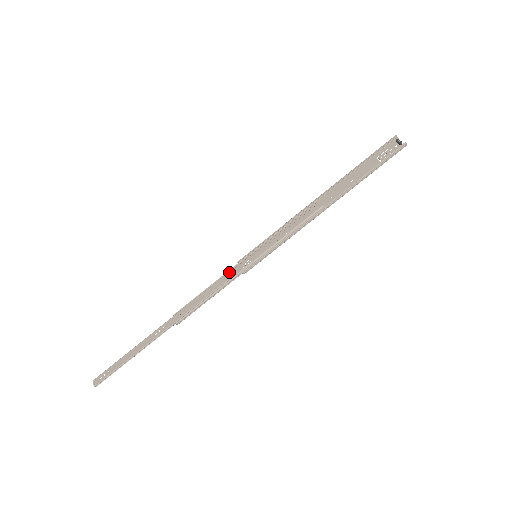
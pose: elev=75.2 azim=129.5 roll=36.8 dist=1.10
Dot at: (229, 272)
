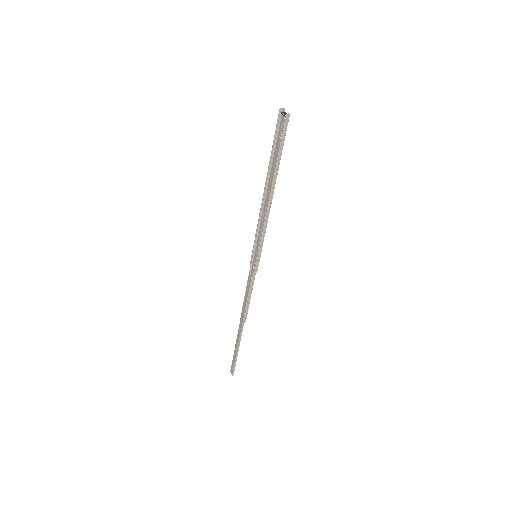
Dot at: (249, 275)
